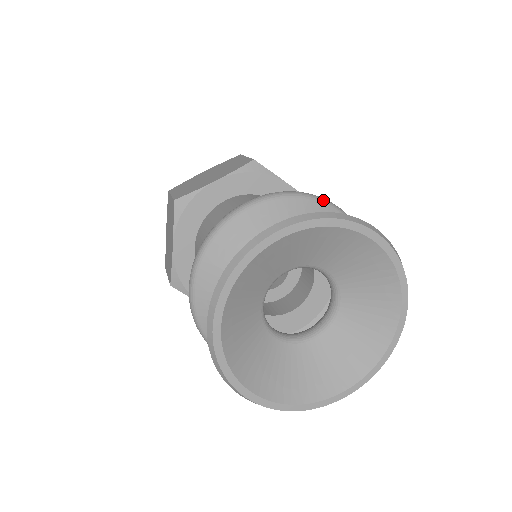
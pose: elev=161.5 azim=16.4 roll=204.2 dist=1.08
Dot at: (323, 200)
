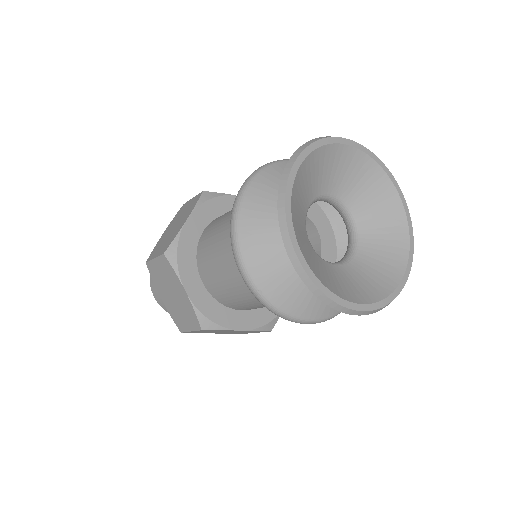
Dot at: occluded
